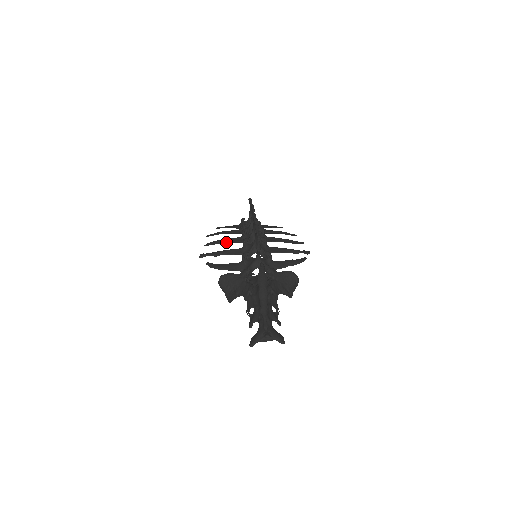
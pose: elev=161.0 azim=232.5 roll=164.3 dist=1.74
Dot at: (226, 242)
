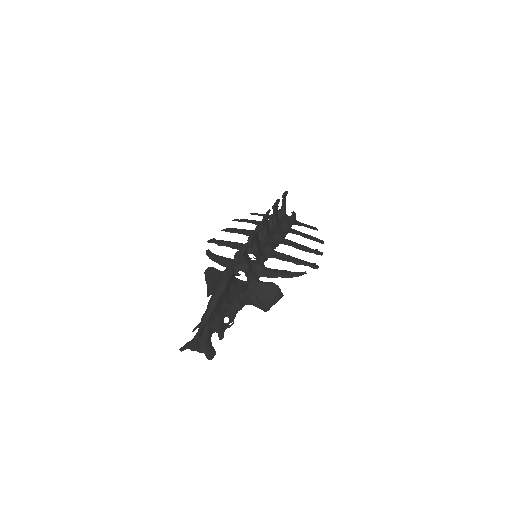
Dot at: (238, 233)
